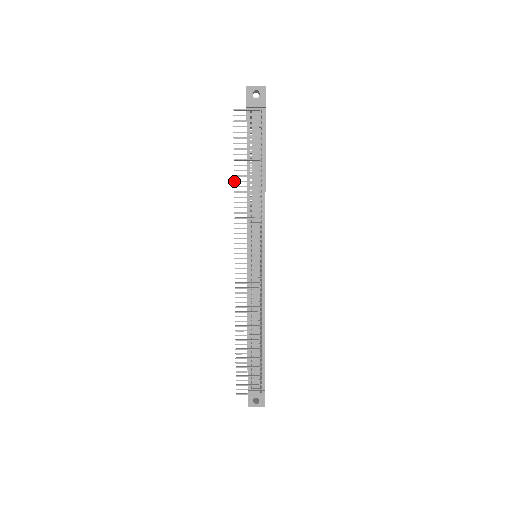
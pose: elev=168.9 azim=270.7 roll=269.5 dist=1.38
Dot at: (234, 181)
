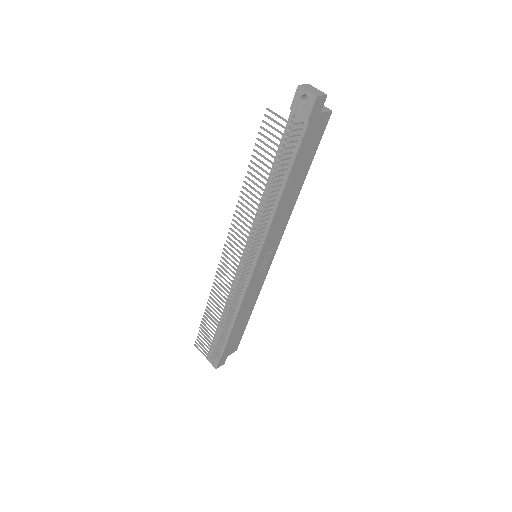
Dot at: (244, 181)
